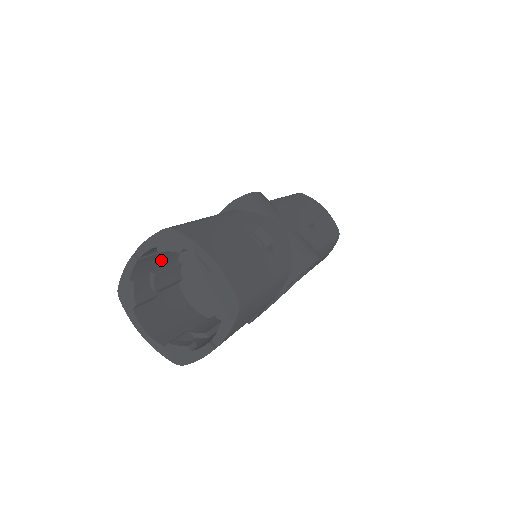
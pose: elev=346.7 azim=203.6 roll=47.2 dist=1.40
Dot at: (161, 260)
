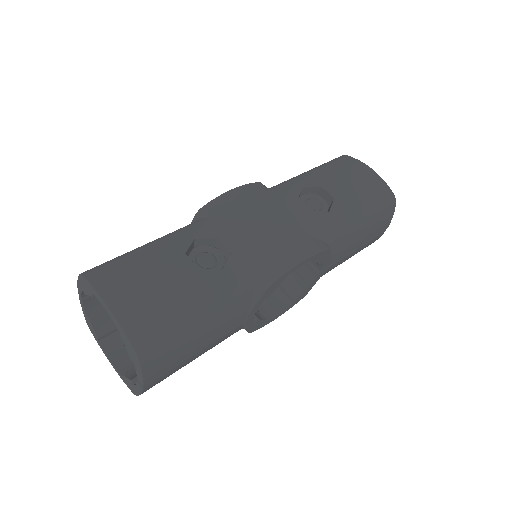
Dot at: occluded
